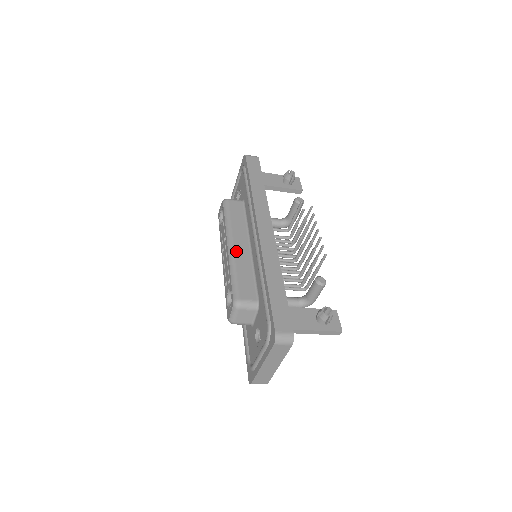
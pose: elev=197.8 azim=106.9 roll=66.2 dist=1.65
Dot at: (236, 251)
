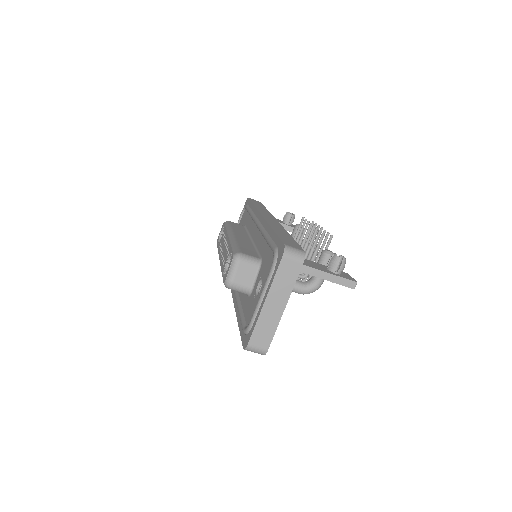
Dot at: (237, 237)
